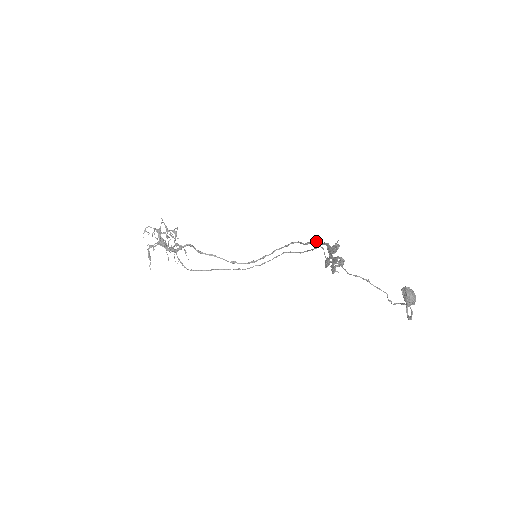
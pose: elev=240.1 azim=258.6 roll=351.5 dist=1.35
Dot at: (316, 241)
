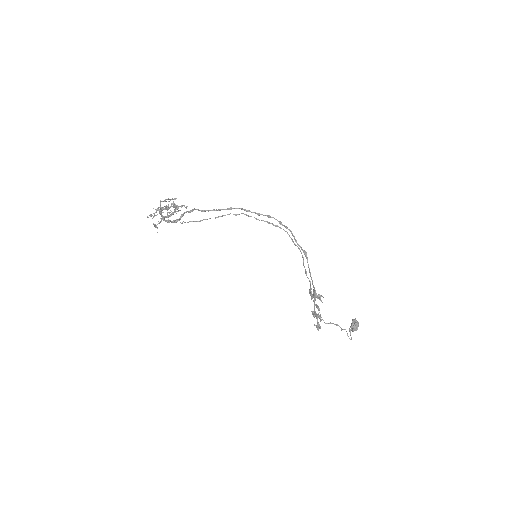
Dot at: (307, 259)
